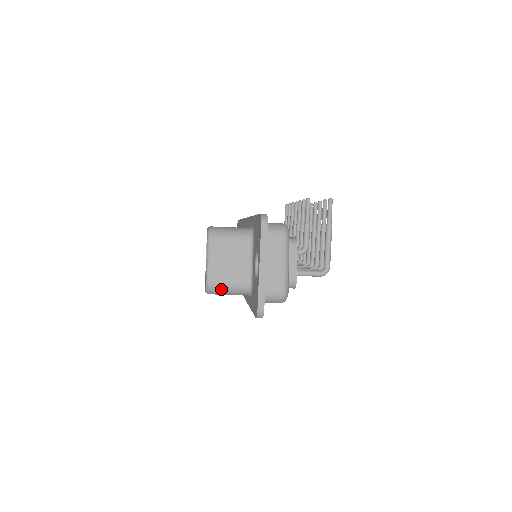
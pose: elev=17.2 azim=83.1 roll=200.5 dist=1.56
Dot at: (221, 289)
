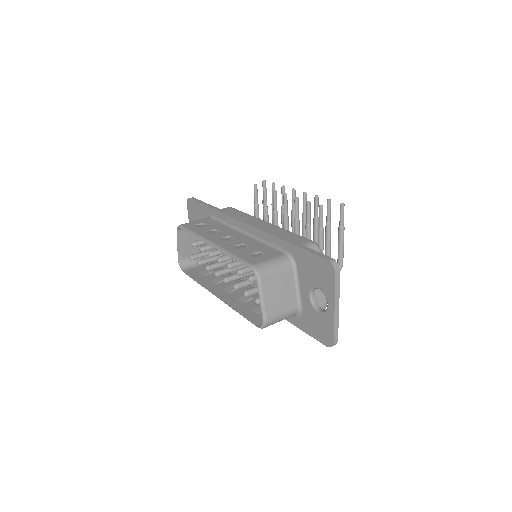
Dot at: (275, 322)
